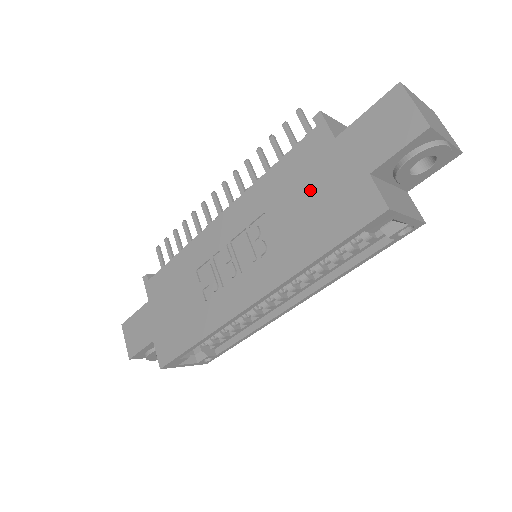
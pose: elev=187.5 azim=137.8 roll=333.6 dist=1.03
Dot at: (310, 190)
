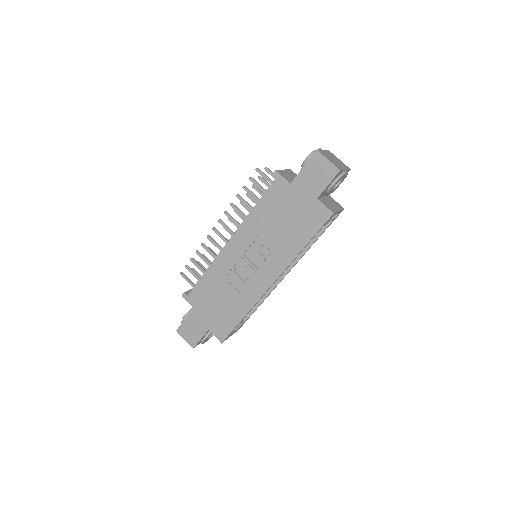
Dot at: (286, 214)
